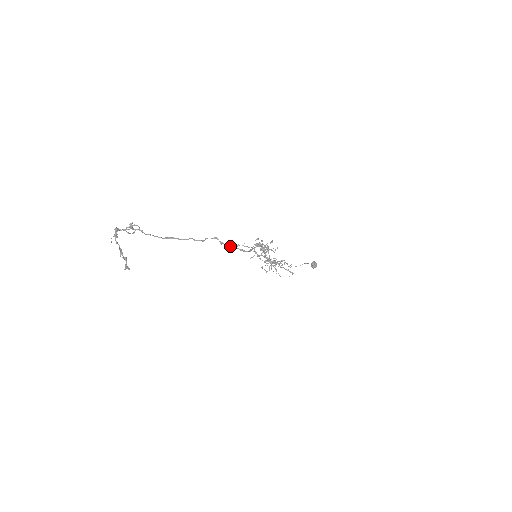
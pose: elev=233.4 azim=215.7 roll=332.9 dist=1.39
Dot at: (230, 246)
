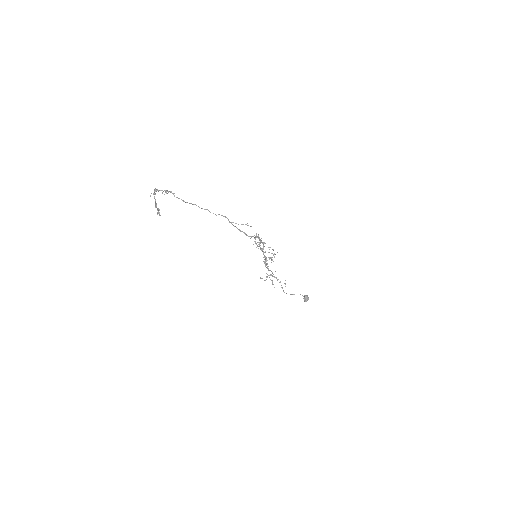
Dot at: (236, 227)
